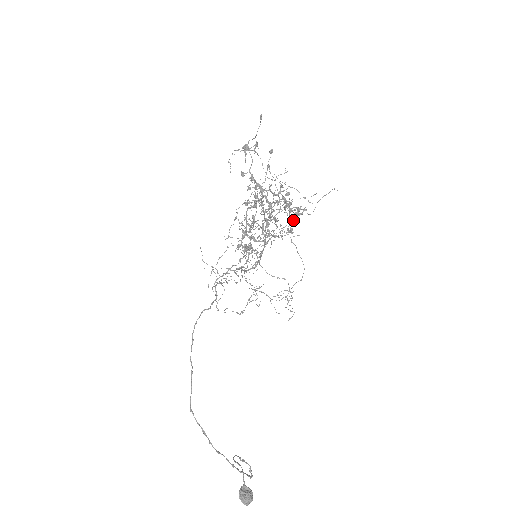
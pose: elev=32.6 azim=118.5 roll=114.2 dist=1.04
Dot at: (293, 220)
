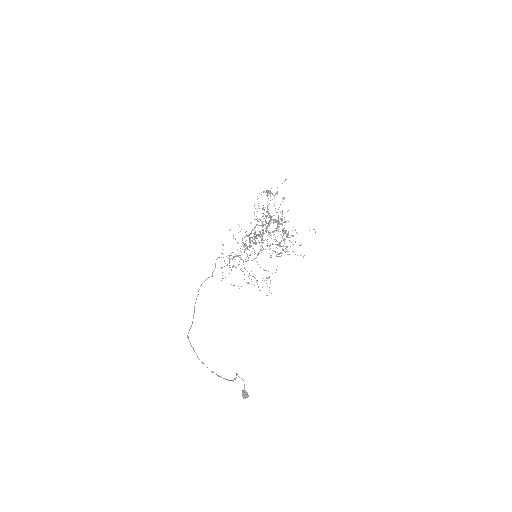
Dot at: occluded
